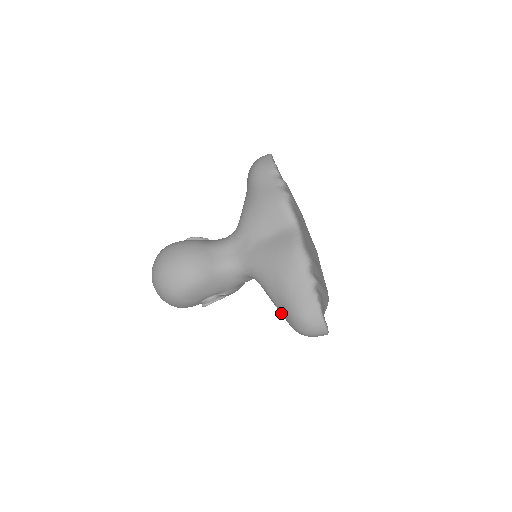
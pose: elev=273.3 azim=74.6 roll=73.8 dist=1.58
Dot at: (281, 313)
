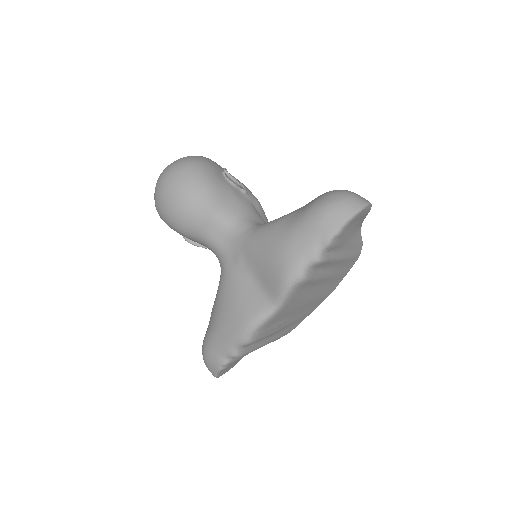
Dot at: occluded
